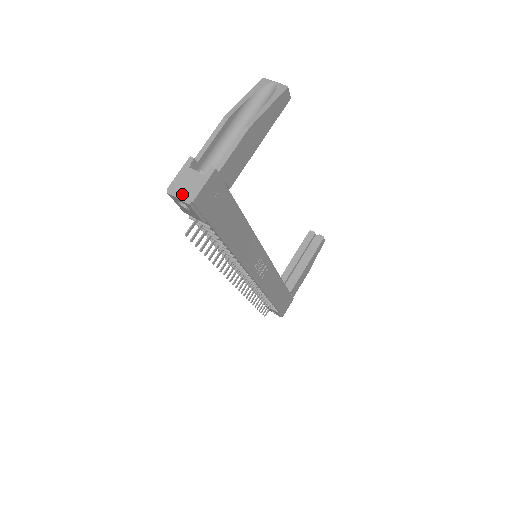
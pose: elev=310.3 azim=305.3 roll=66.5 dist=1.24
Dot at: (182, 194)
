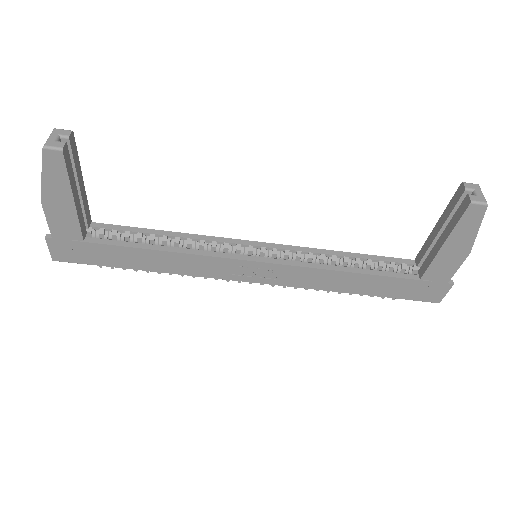
Dot at: occluded
